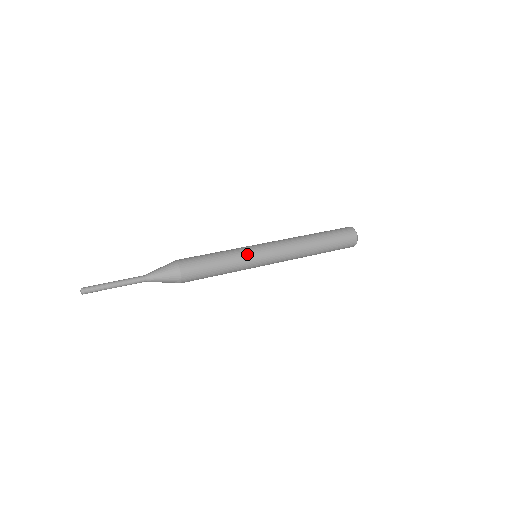
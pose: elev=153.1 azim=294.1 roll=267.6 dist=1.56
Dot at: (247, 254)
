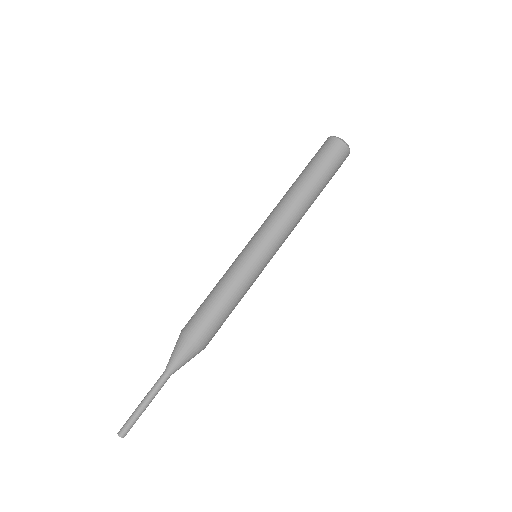
Dot at: (256, 275)
